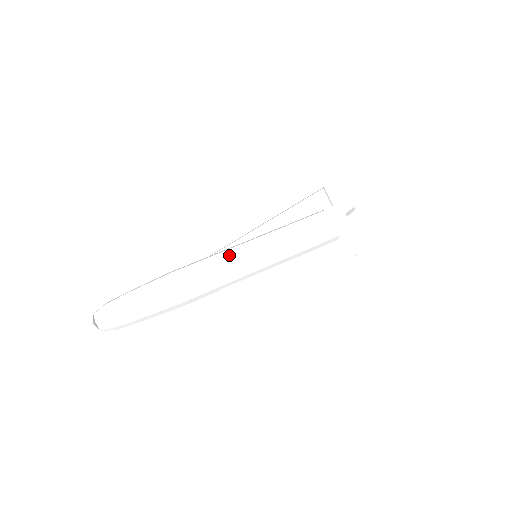
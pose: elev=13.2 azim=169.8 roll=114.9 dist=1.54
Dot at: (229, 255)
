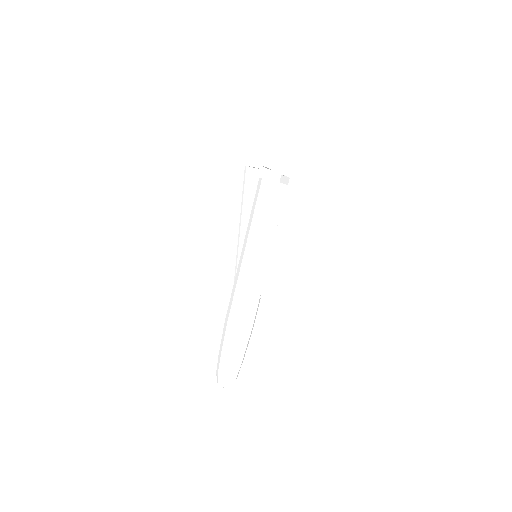
Dot at: (259, 283)
